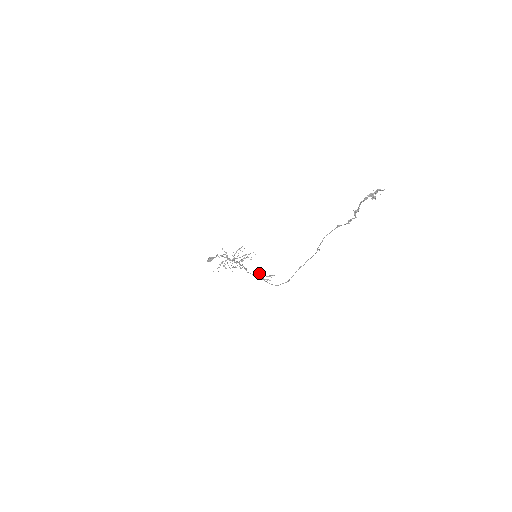
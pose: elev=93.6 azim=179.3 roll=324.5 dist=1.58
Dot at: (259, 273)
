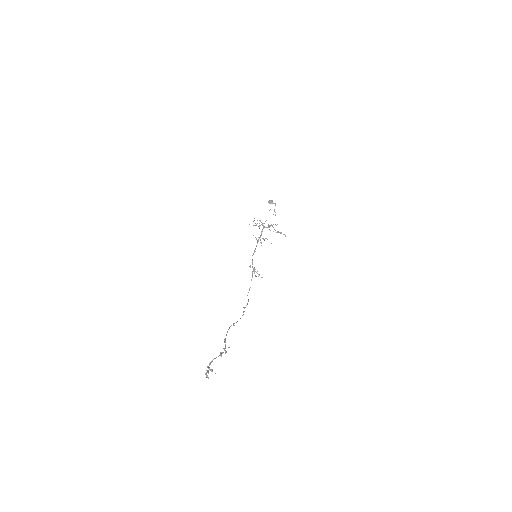
Dot at: occluded
